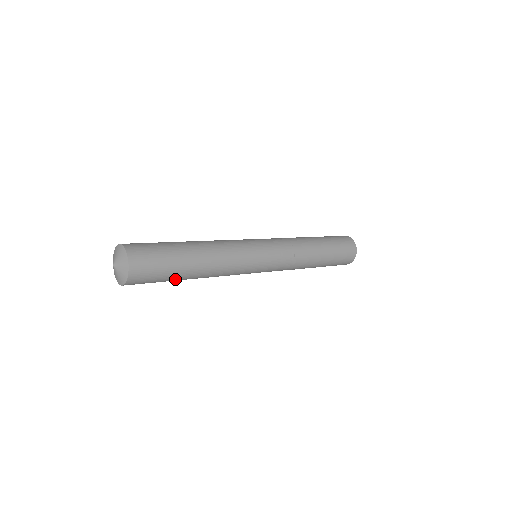
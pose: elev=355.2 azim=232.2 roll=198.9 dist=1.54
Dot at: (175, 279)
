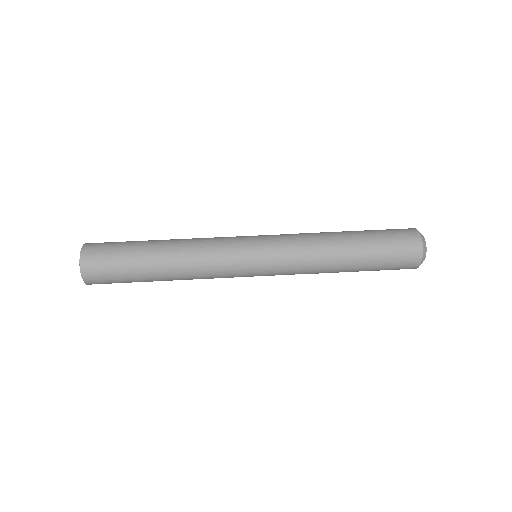
Dot at: occluded
